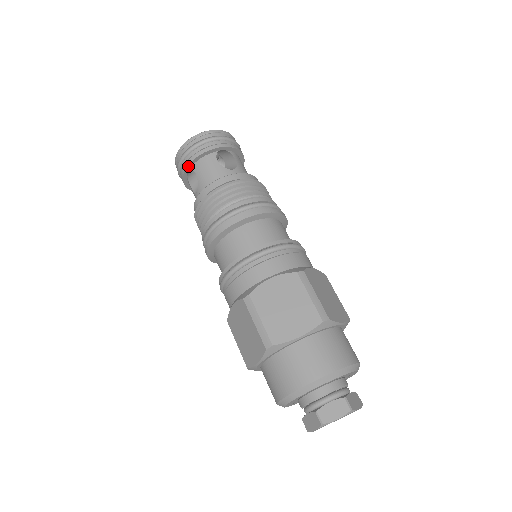
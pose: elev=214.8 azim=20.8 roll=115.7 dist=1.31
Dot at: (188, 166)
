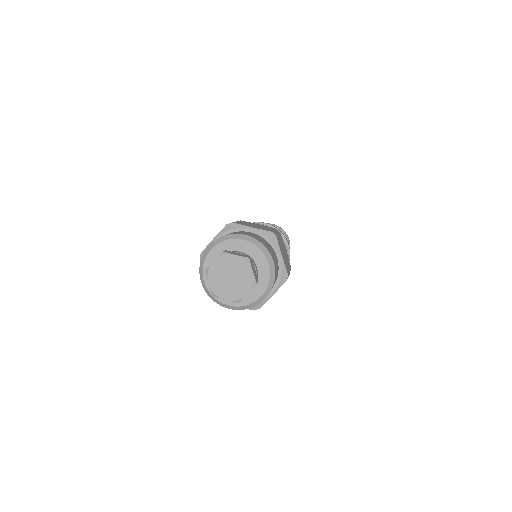
Dot at: occluded
